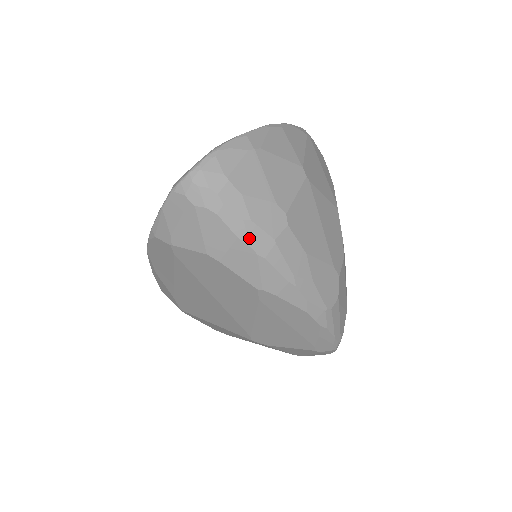
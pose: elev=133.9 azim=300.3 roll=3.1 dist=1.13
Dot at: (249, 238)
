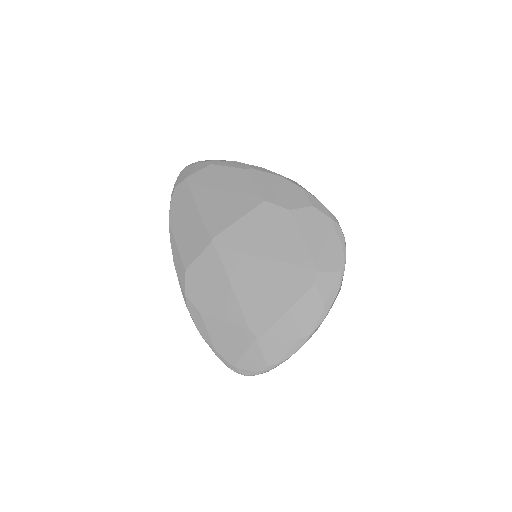
Dot at: occluded
